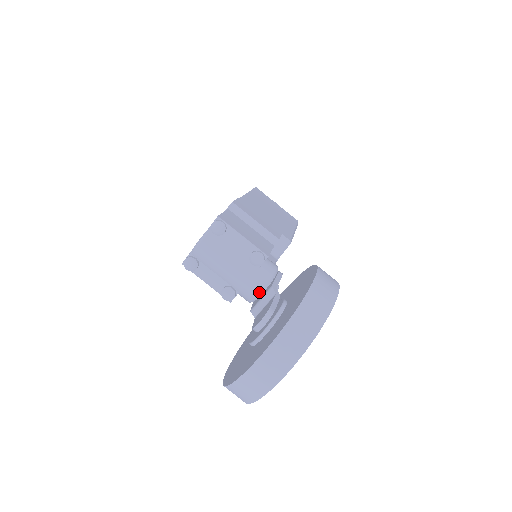
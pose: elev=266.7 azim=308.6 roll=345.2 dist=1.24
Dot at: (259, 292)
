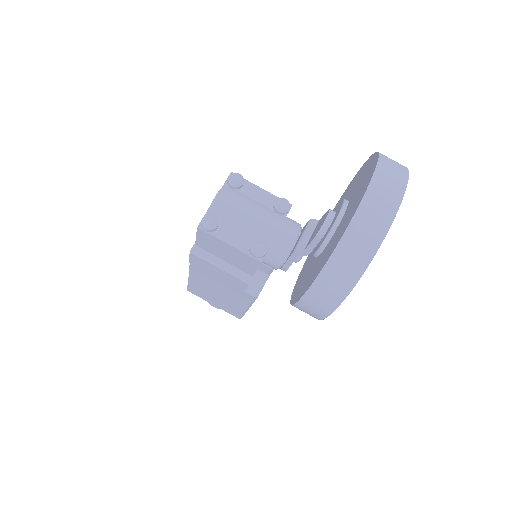
Dot at: (293, 238)
